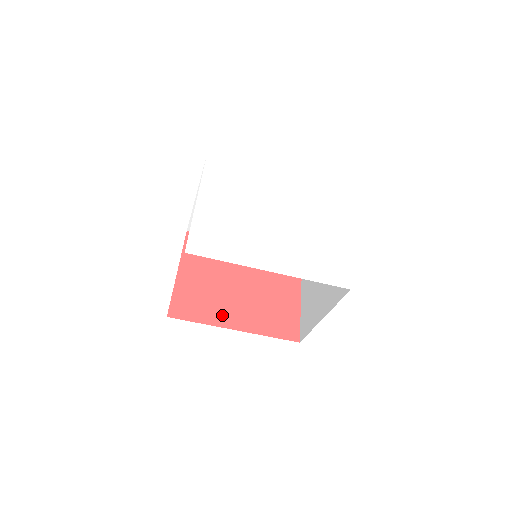
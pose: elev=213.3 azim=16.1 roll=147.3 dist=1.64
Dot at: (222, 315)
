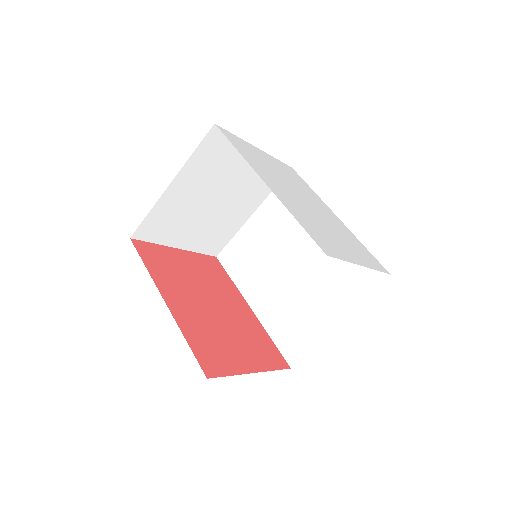
Dot at: (170, 287)
